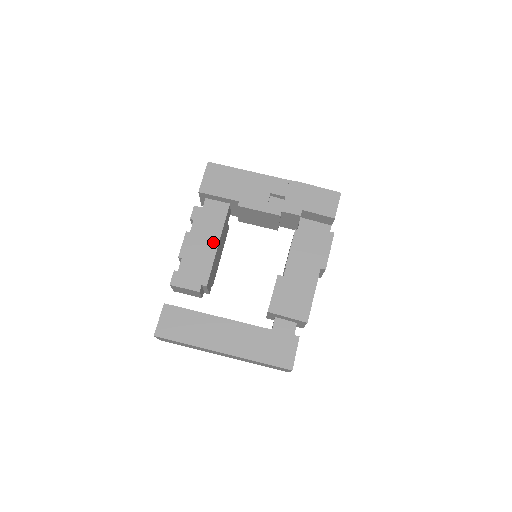
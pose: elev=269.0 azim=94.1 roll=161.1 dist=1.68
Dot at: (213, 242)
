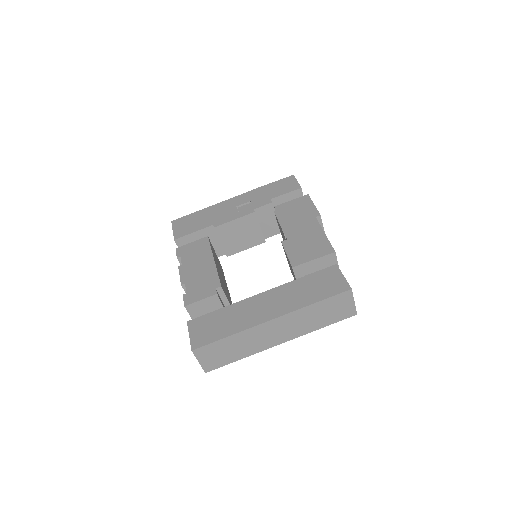
Dot at: (207, 258)
